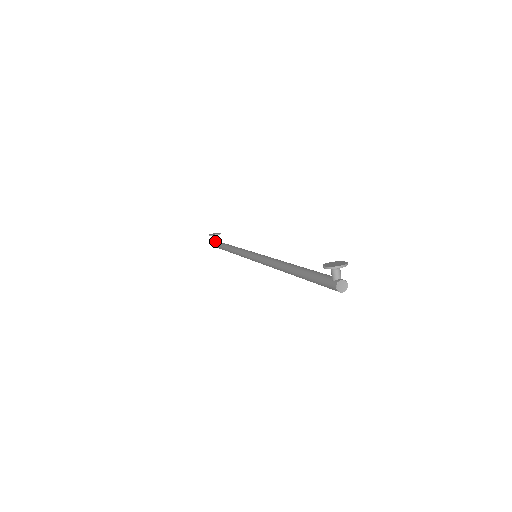
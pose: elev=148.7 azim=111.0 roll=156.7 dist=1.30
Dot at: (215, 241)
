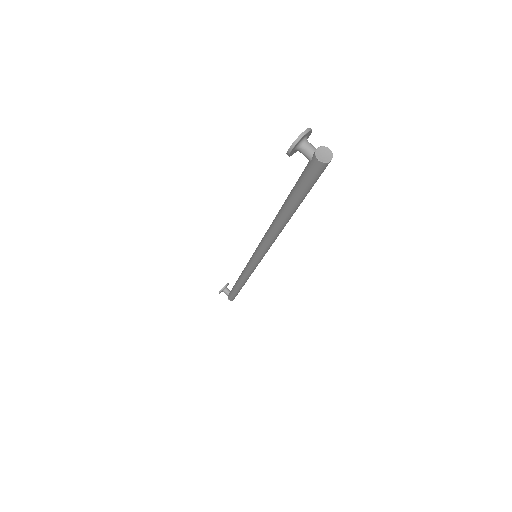
Dot at: (228, 294)
